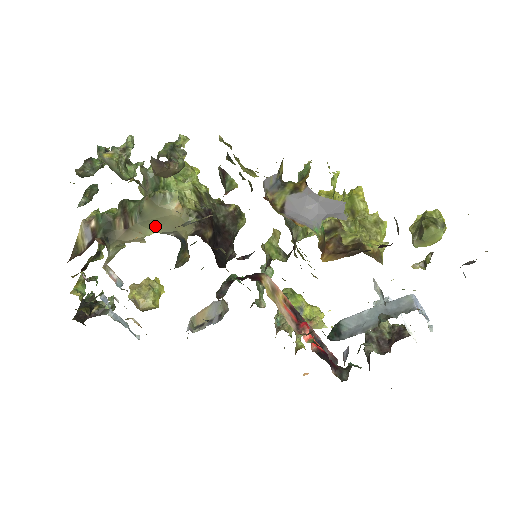
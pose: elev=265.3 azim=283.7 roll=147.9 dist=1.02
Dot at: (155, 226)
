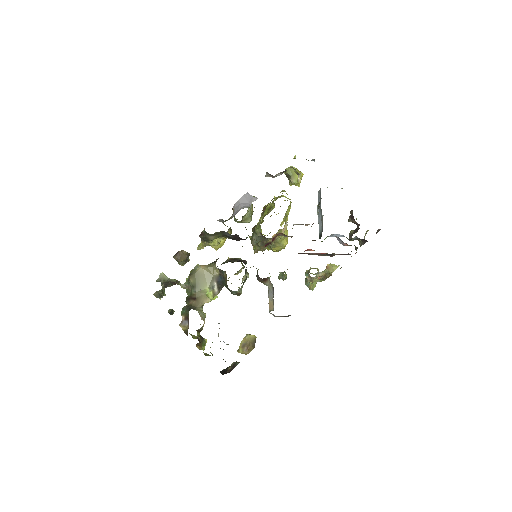
Dot at: (204, 285)
